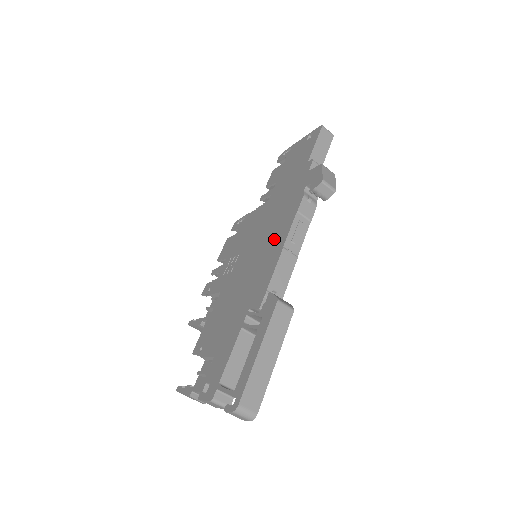
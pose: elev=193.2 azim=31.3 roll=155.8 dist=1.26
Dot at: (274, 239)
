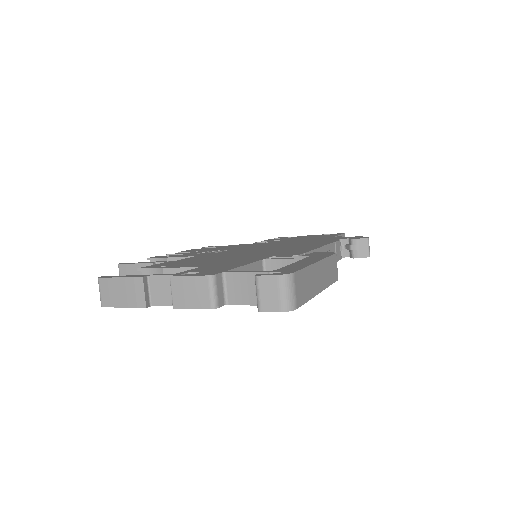
Dot at: (301, 245)
